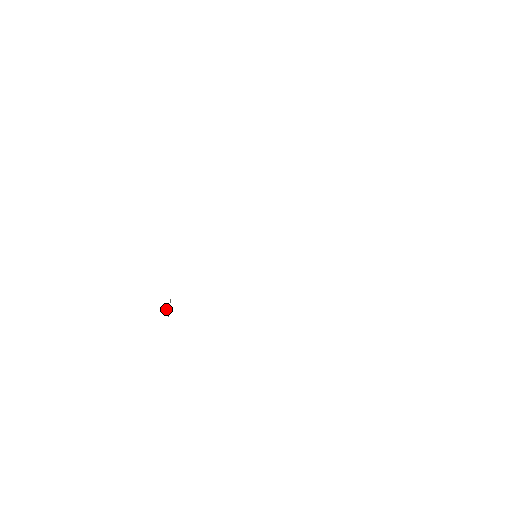
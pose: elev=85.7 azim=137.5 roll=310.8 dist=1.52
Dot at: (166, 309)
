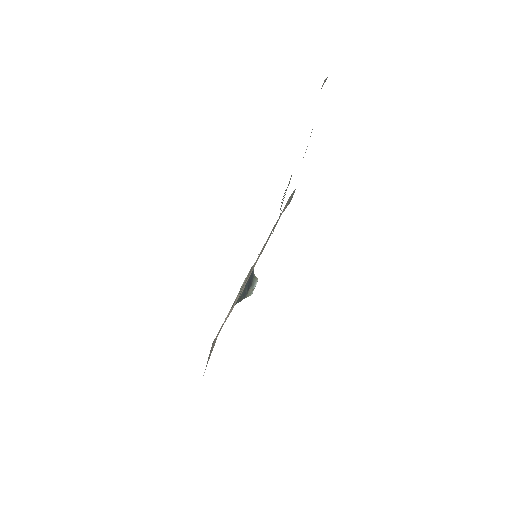
Dot at: (255, 286)
